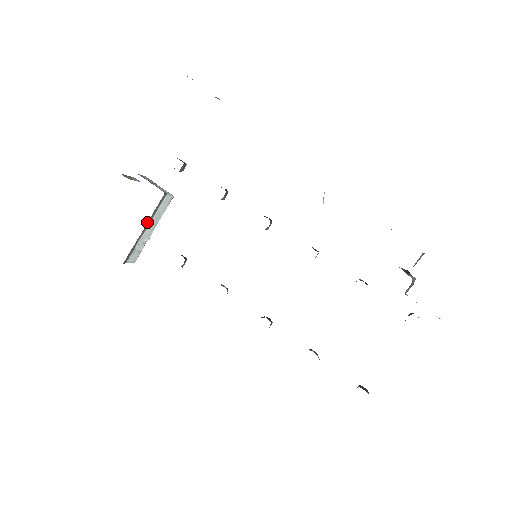
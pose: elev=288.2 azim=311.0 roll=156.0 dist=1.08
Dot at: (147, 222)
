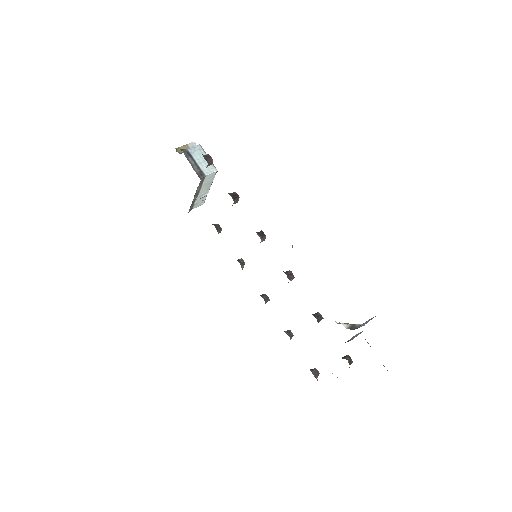
Dot at: (195, 194)
